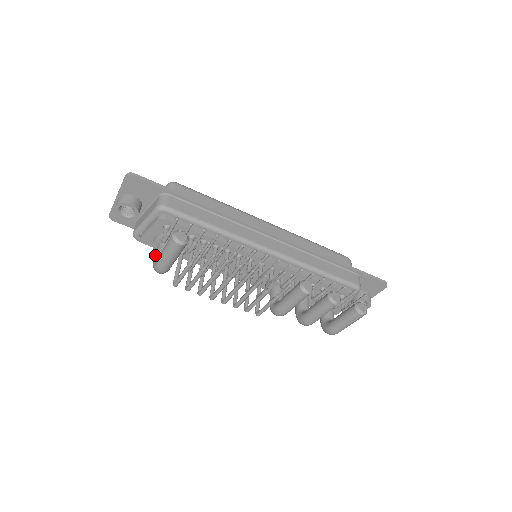
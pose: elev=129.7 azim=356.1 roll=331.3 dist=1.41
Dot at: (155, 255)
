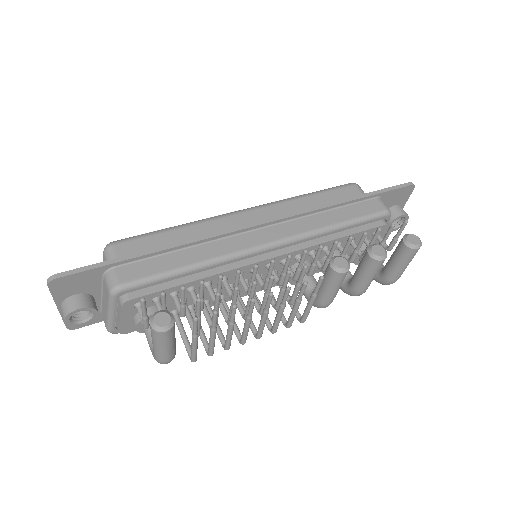
Dot at: (148, 343)
